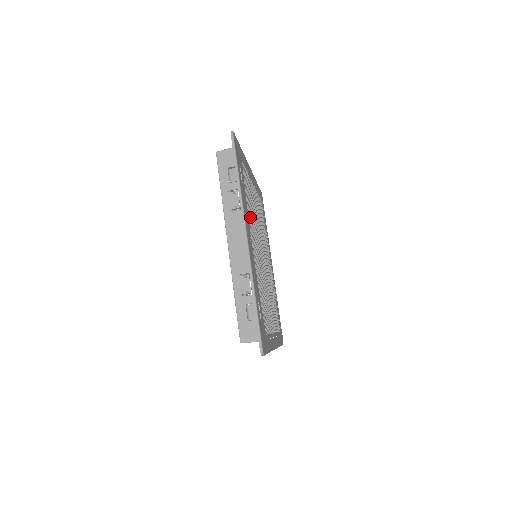
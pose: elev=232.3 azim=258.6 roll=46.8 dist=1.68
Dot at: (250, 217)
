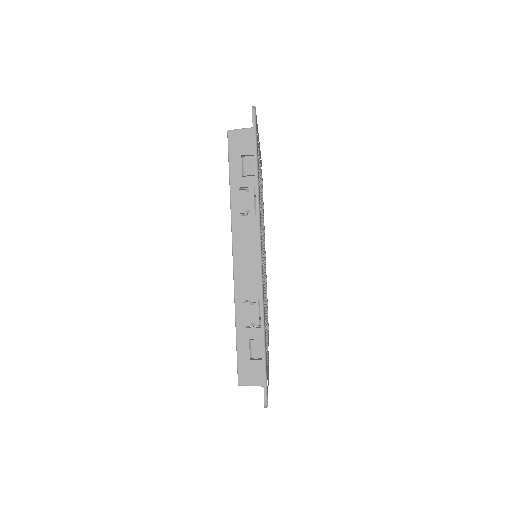
Dot at: occluded
